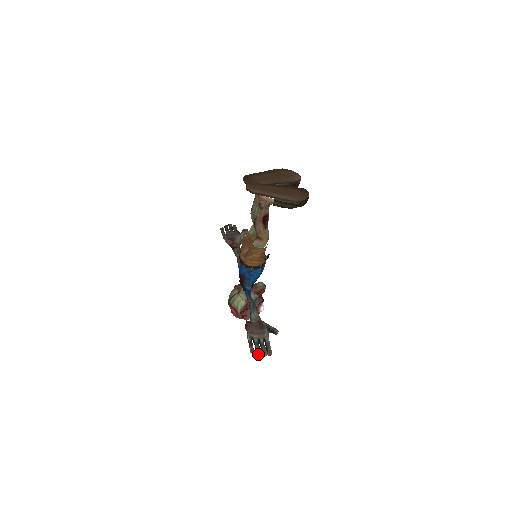
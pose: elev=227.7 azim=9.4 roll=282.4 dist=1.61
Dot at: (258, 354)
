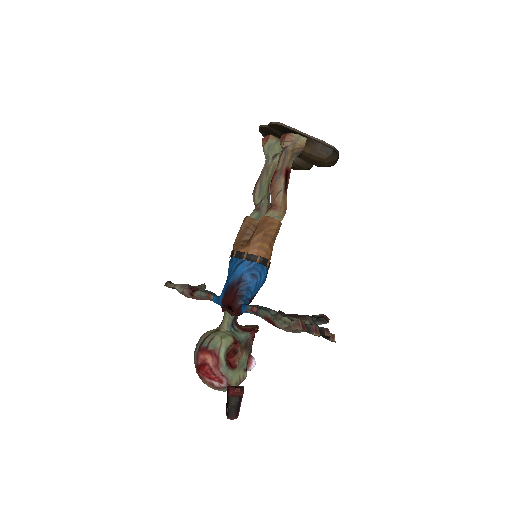
Dot at: (316, 333)
